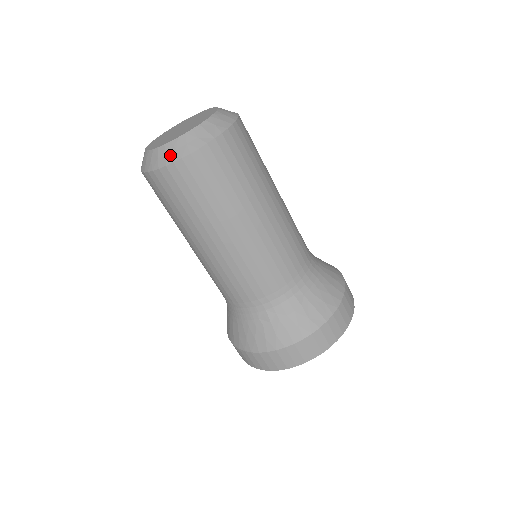
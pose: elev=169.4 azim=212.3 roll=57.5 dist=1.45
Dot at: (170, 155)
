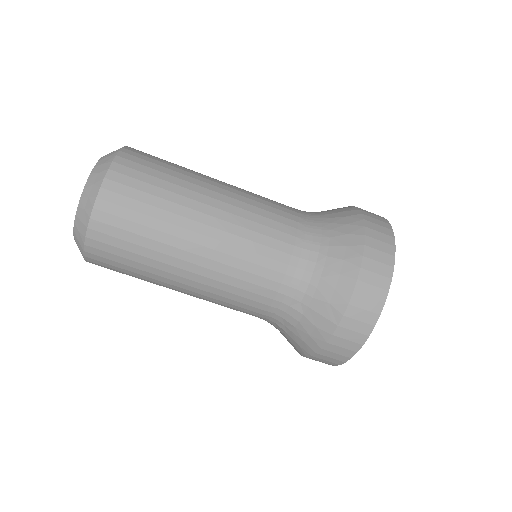
Dot at: occluded
